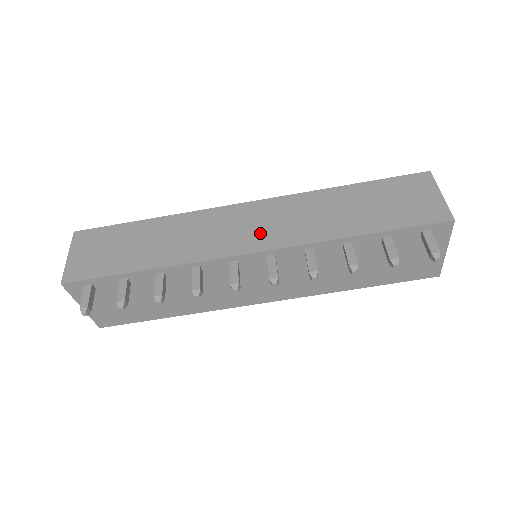
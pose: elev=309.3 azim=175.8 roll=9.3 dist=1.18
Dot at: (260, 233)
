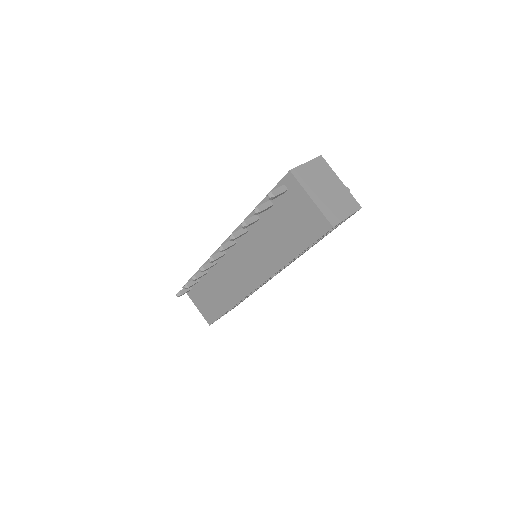
Dot at: occluded
